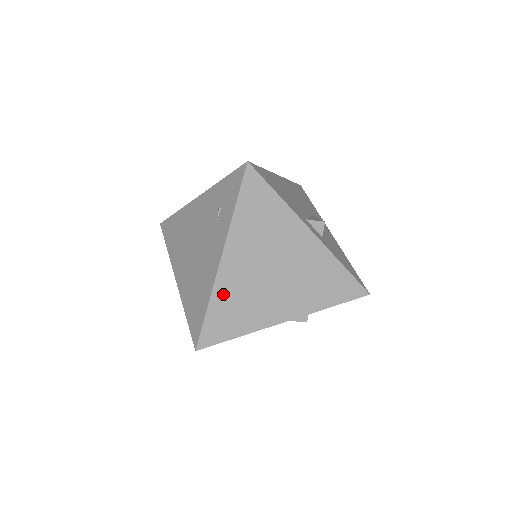
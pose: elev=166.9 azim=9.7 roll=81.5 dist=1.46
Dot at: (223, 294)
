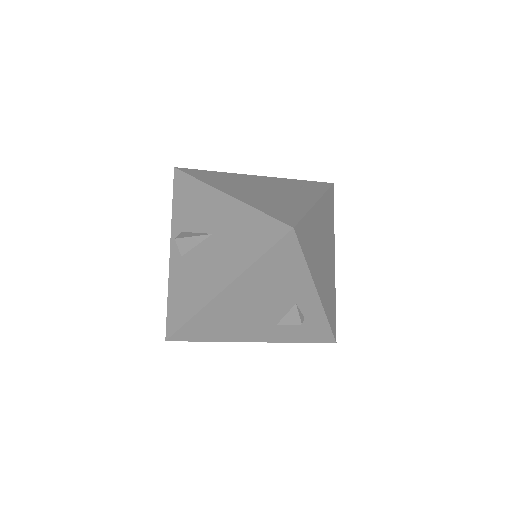
Dot at: (312, 221)
